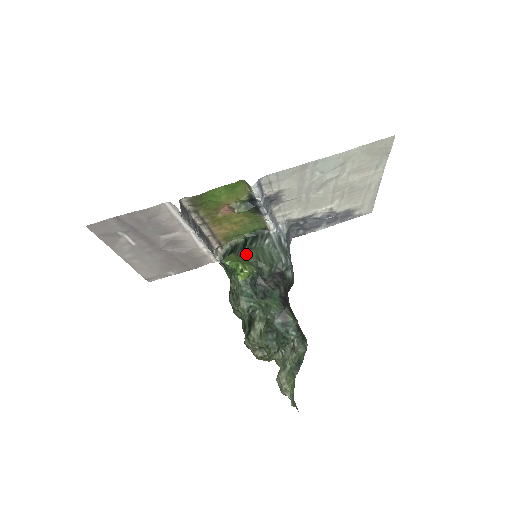
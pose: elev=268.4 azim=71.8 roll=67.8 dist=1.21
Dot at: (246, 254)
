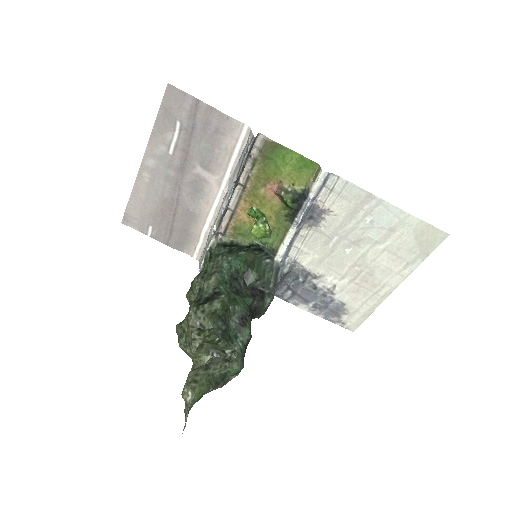
Dot at: (246, 250)
